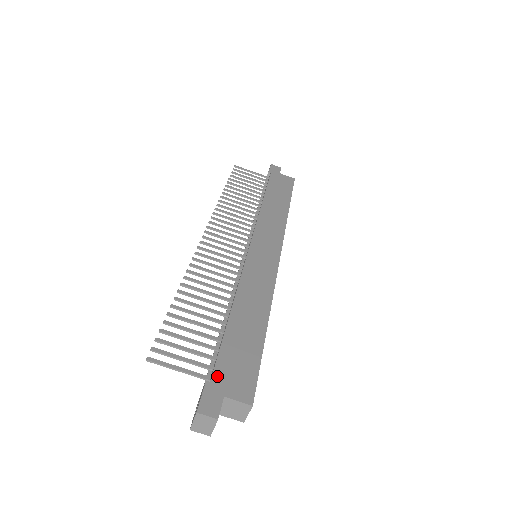
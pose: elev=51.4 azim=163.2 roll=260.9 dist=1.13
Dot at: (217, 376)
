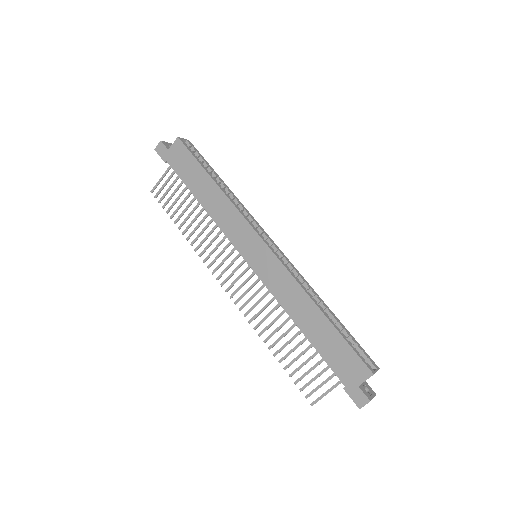
Dot at: (343, 379)
